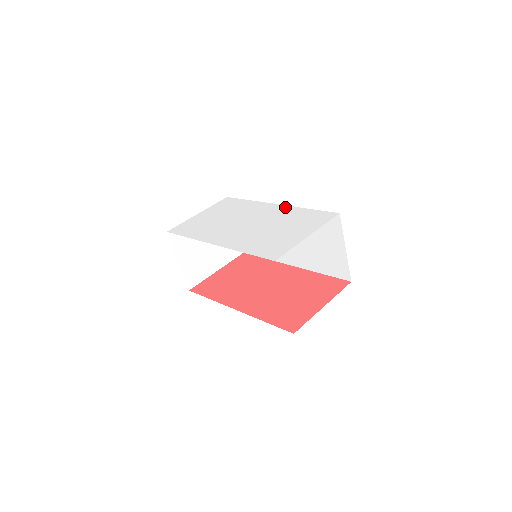
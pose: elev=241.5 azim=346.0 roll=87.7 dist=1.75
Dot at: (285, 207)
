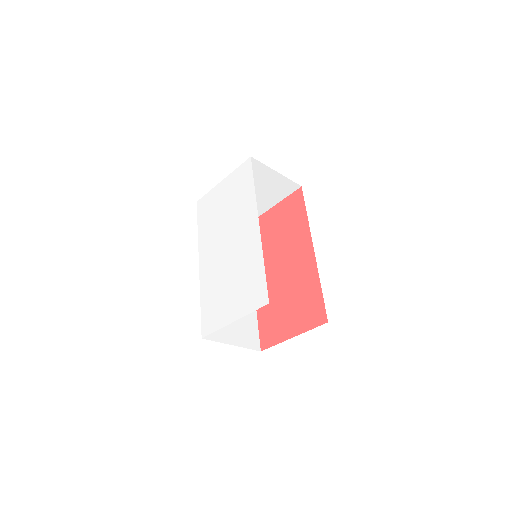
Dot at: (257, 239)
